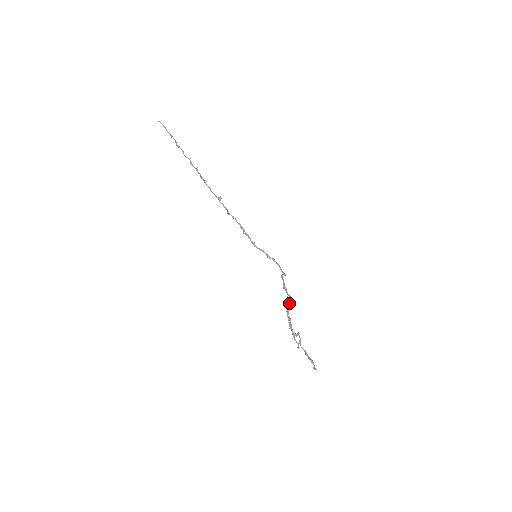
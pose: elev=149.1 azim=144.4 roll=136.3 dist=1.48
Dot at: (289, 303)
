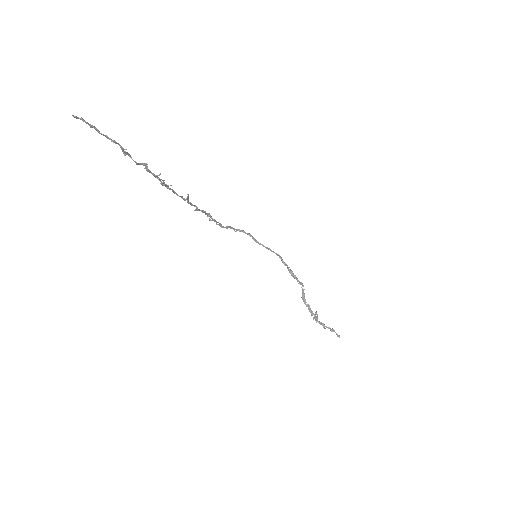
Dot at: (303, 290)
